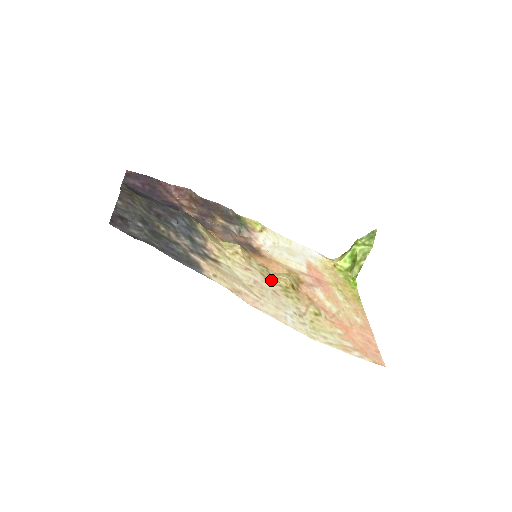
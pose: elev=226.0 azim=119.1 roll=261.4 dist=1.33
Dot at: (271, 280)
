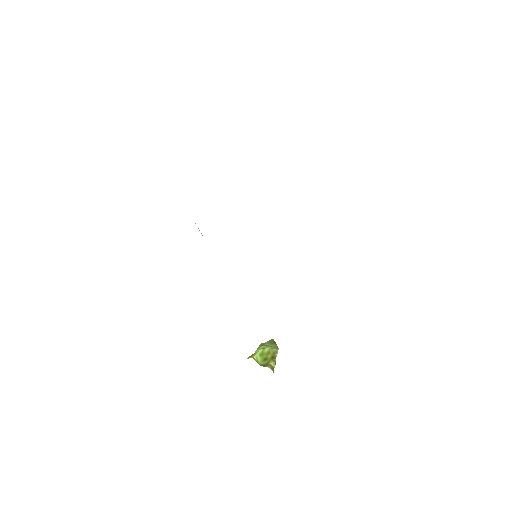
Dot at: occluded
